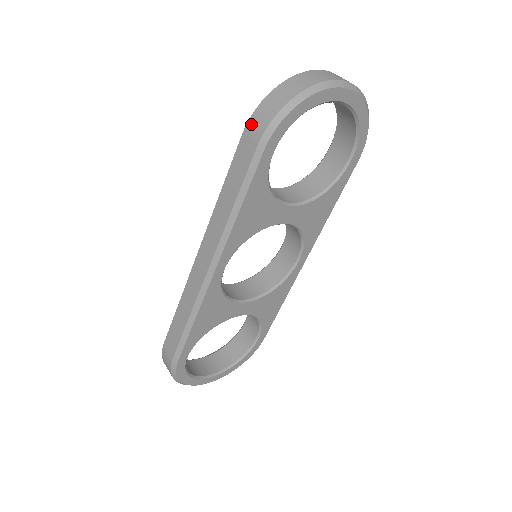
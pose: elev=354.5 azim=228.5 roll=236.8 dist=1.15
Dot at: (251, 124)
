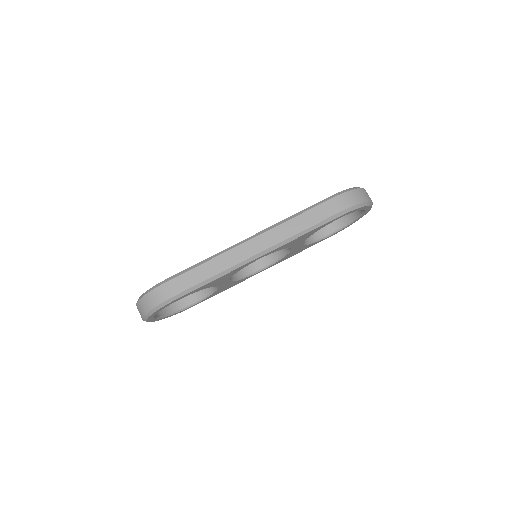
Dot at: (340, 198)
